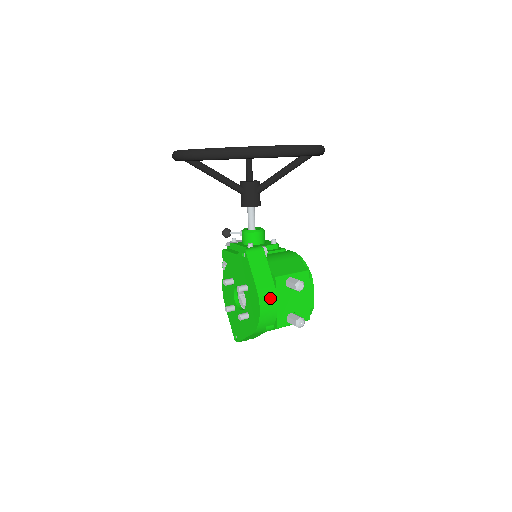
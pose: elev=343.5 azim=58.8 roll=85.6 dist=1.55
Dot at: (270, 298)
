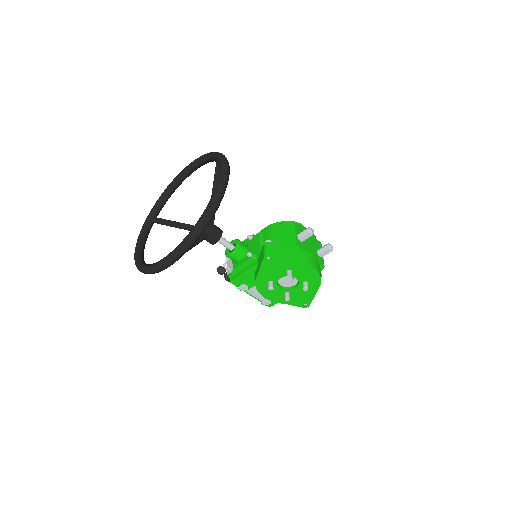
Dot at: (308, 257)
